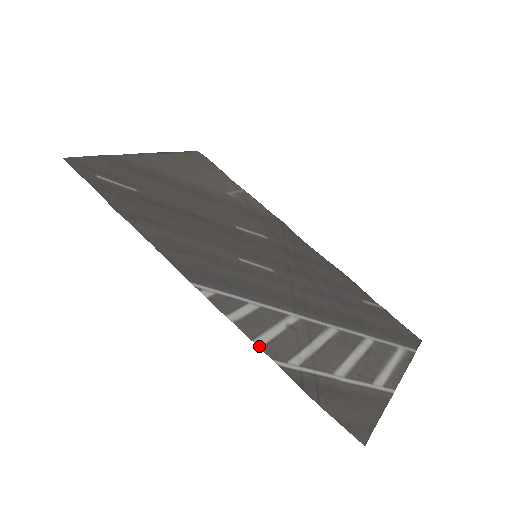
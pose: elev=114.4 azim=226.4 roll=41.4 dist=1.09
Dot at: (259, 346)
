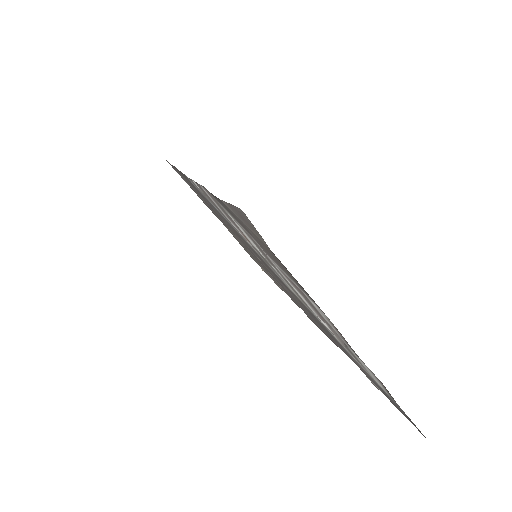
Dot at: (201, 186)
